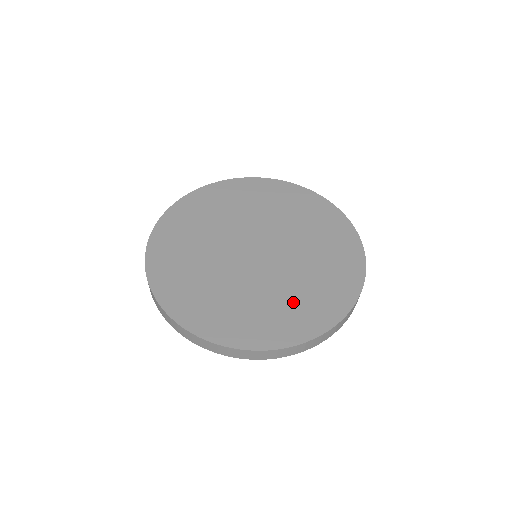
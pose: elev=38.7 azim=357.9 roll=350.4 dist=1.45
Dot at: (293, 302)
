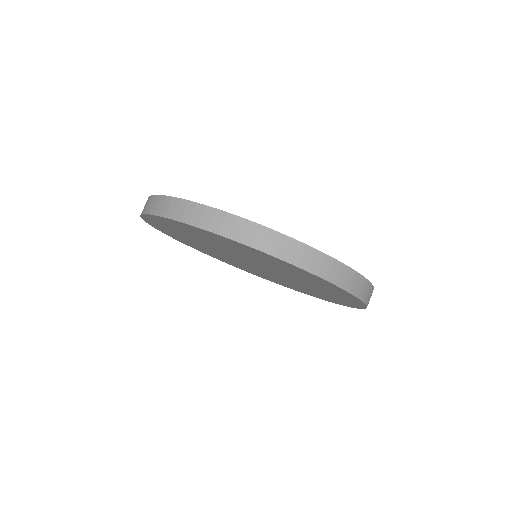
Dot at: occluded
